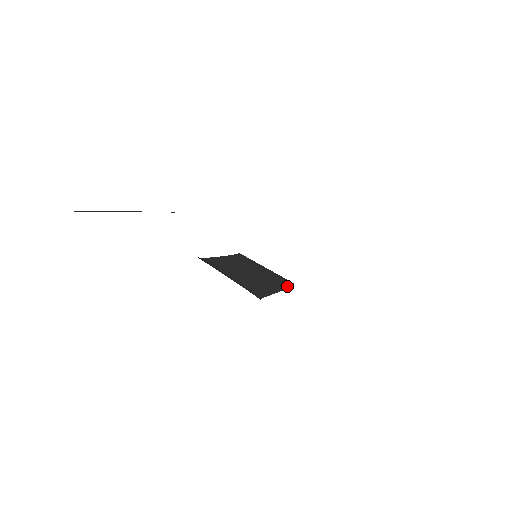
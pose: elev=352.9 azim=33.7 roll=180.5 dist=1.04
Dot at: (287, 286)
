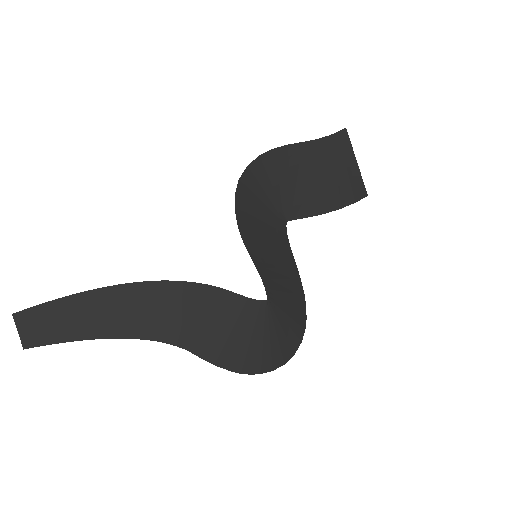
Dot at: (347, 204)
